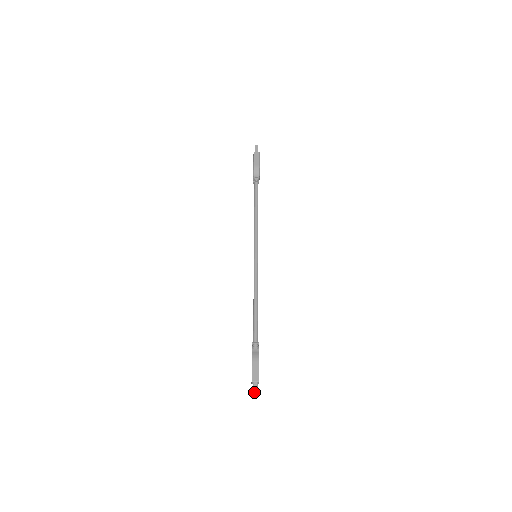
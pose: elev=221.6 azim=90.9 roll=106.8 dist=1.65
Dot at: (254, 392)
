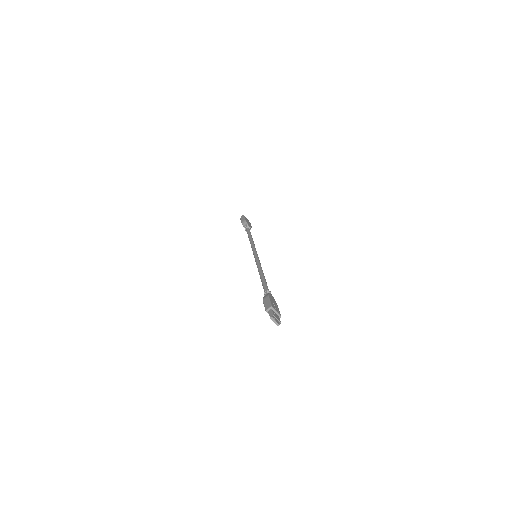
Dot at: (270, 316)
